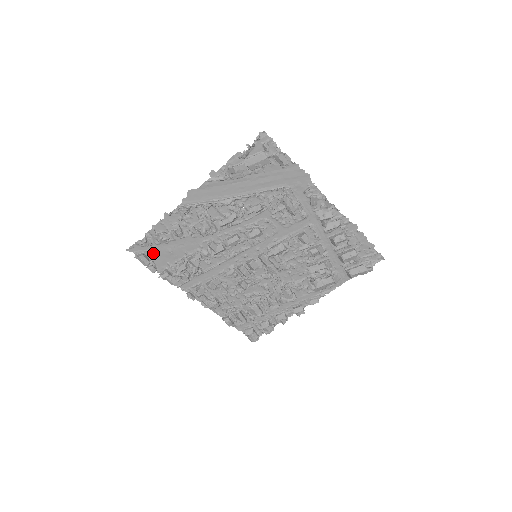
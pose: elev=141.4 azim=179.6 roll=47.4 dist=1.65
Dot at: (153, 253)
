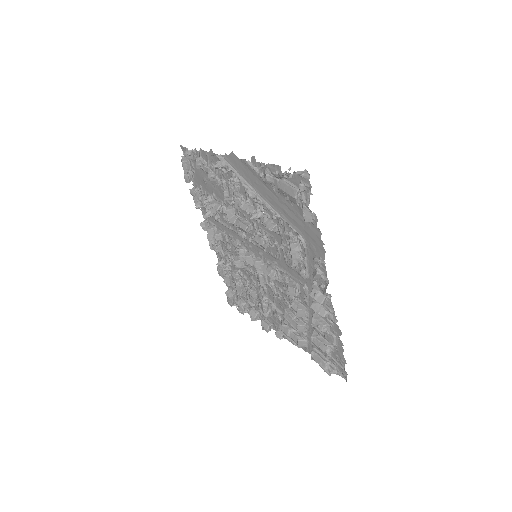
Dot at: (195, 168)
